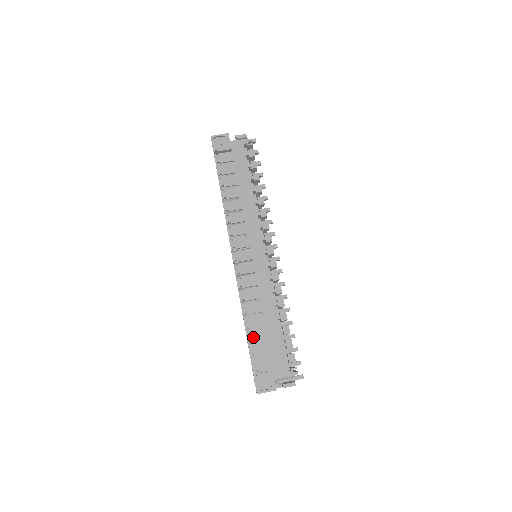
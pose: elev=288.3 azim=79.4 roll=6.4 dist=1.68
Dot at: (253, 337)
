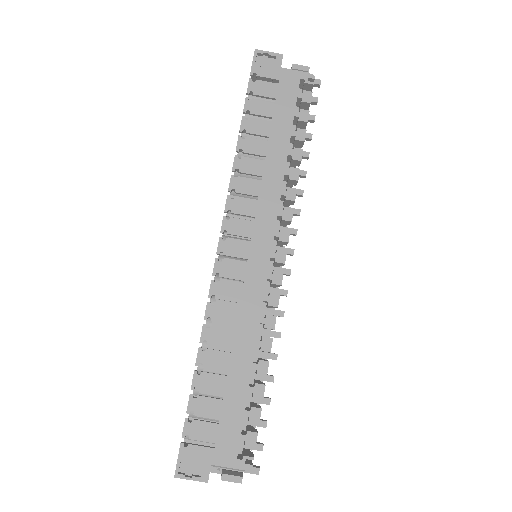
Dot at: (203, 383)
